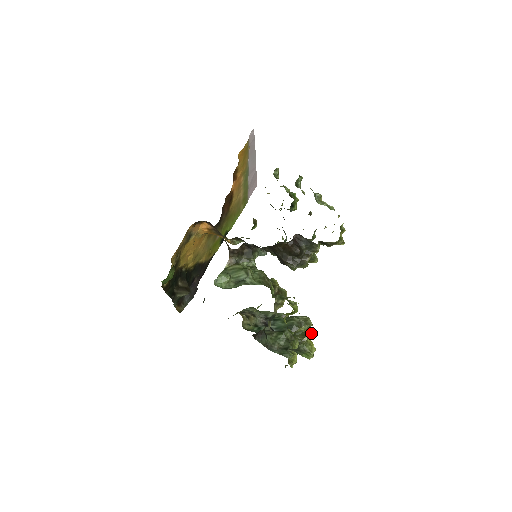
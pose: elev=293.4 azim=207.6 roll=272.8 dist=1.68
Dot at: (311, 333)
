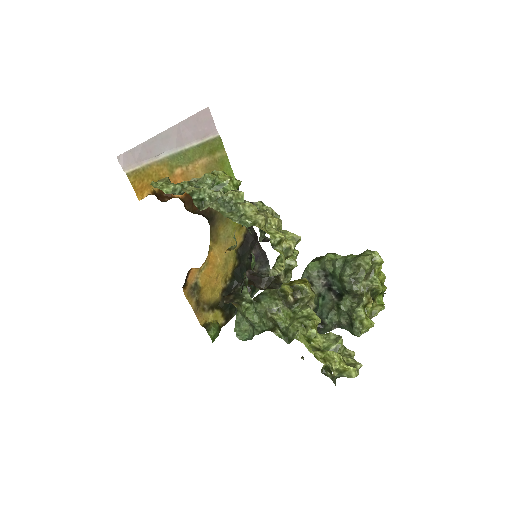
Dot at: (380, 263)
